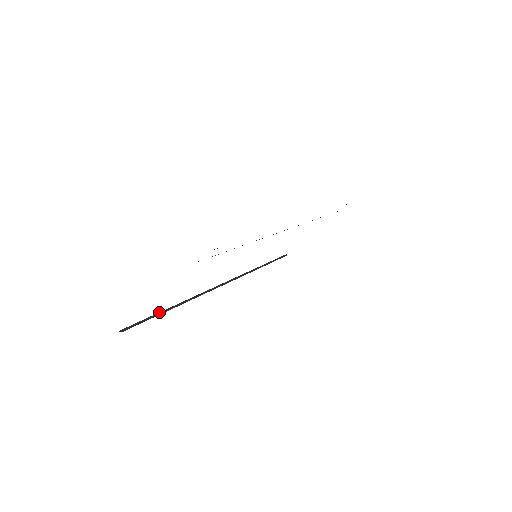
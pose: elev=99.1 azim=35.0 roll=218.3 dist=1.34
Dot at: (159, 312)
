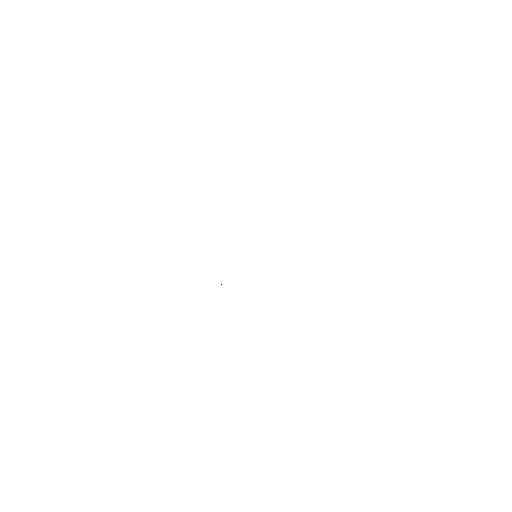
Dot at: occluded
